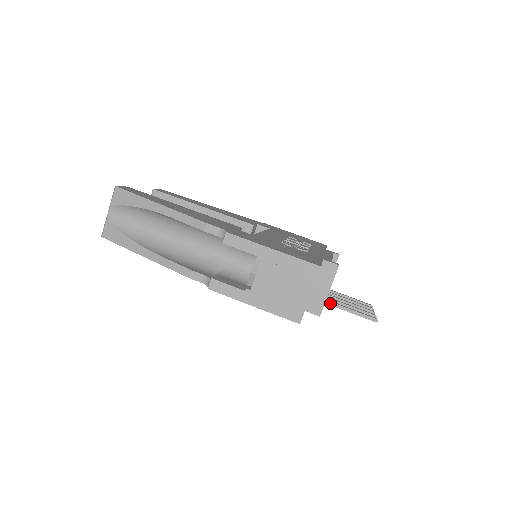
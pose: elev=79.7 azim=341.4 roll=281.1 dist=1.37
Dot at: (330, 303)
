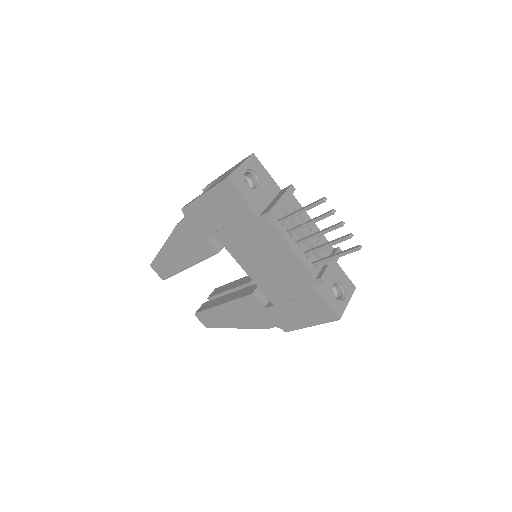
Dot at: (288, 216)
